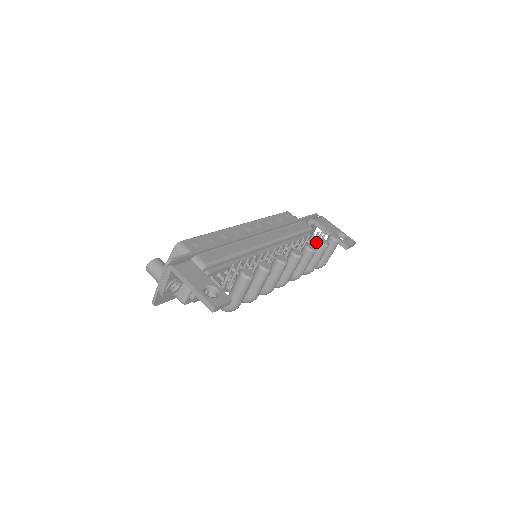
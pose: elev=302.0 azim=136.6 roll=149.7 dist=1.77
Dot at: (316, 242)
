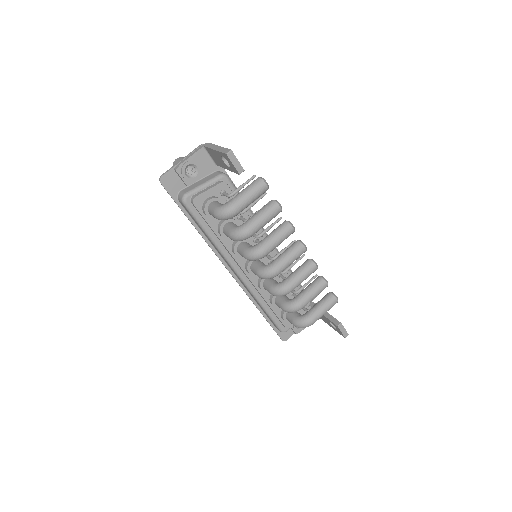
Dot at: (317, 277)
